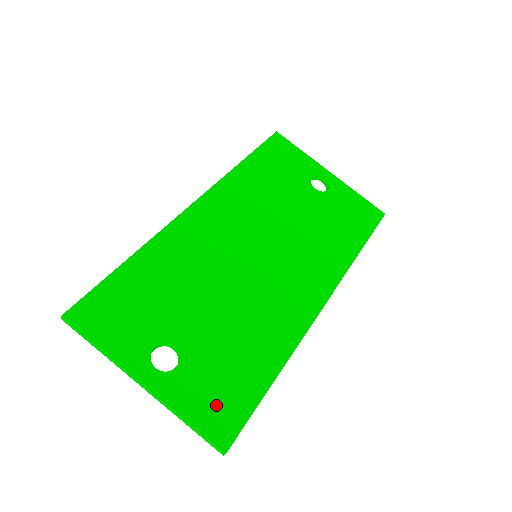
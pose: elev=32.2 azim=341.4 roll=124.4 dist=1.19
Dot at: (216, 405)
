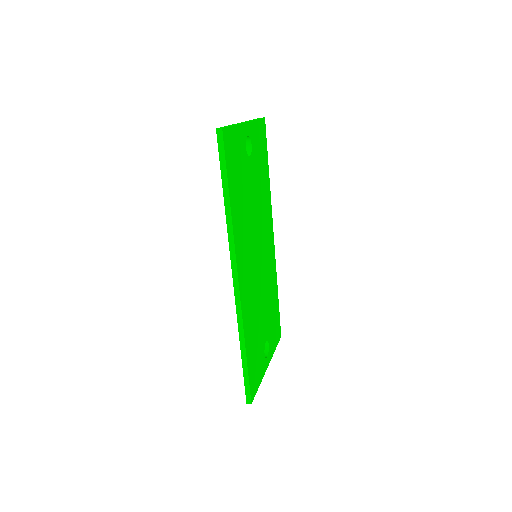
Dot at: (276, 332)
